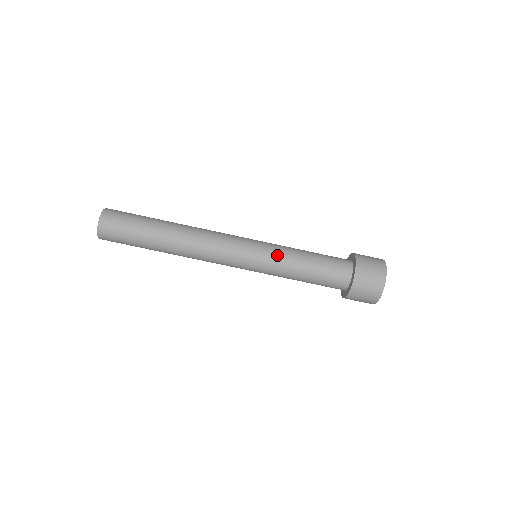
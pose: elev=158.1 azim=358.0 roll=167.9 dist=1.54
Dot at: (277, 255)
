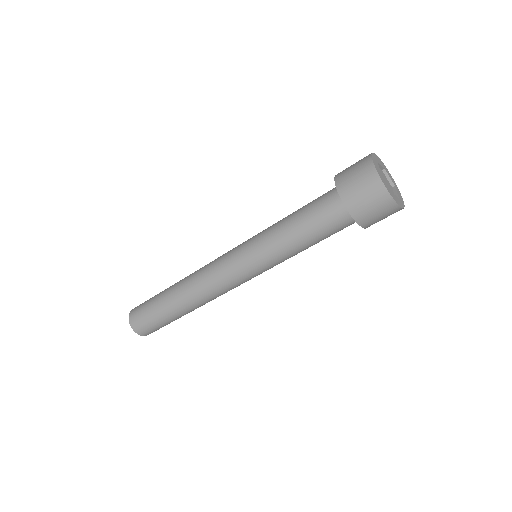
Dot at: (271, 257)
